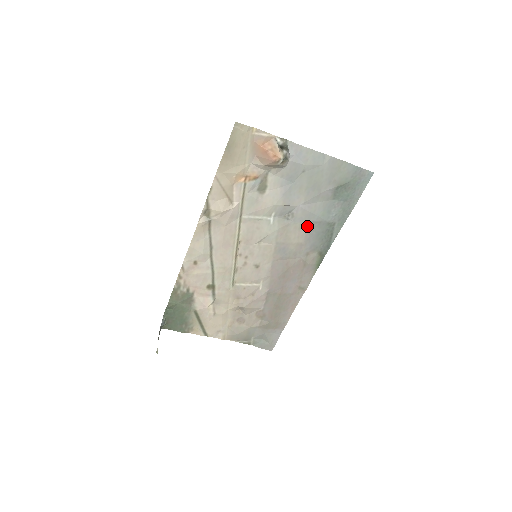
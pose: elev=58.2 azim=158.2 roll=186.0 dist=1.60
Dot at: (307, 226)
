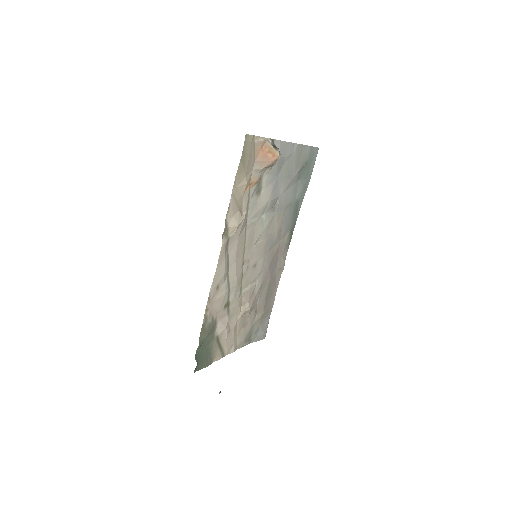
Dot at: (284, 211)
